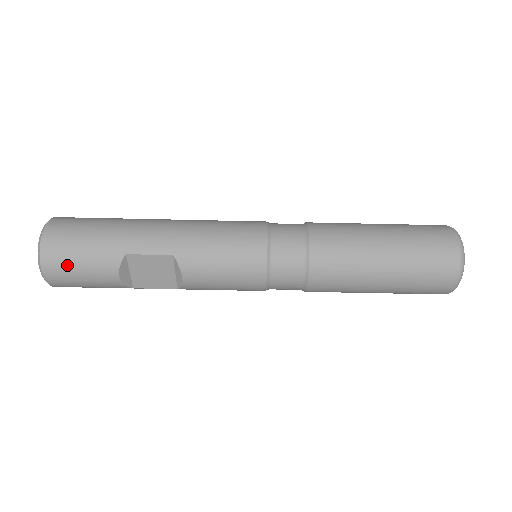
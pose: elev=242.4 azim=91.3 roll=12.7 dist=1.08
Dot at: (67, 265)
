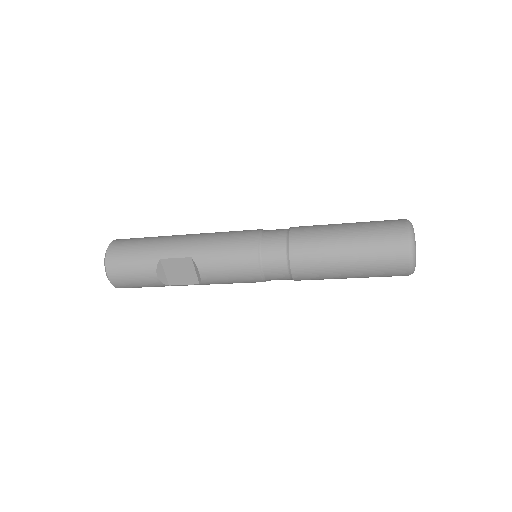
Dot at: (123, 270)
